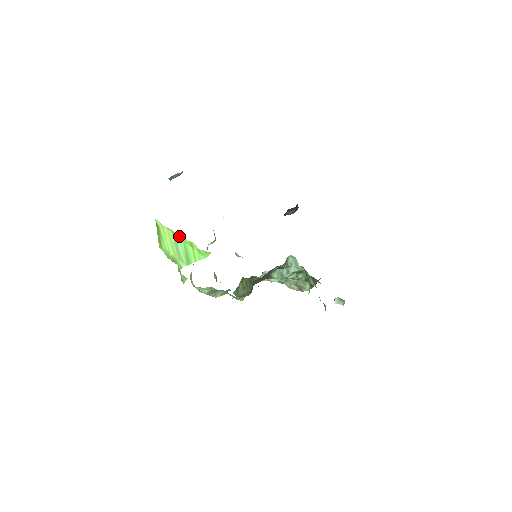
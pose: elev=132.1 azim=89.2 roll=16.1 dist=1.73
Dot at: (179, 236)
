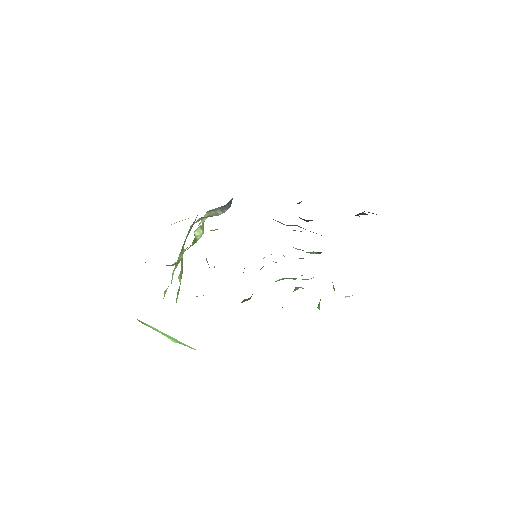
Dot at: occluded
